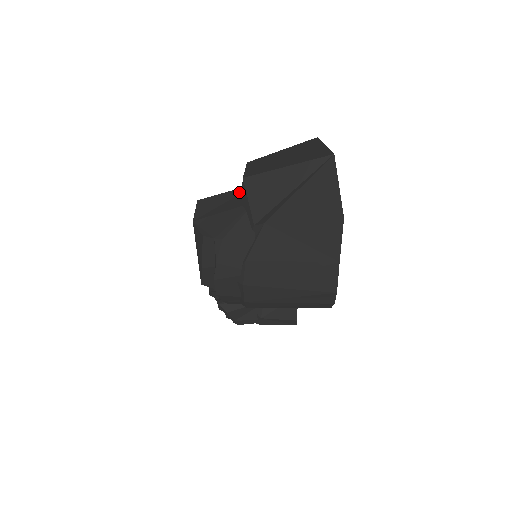
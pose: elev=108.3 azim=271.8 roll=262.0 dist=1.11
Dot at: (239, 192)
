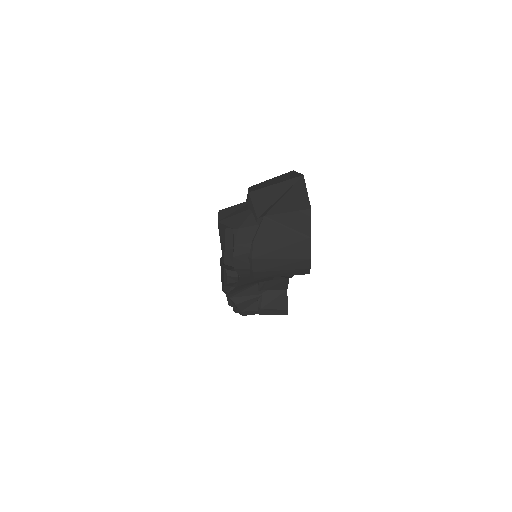
Dot at: (246, 203)
